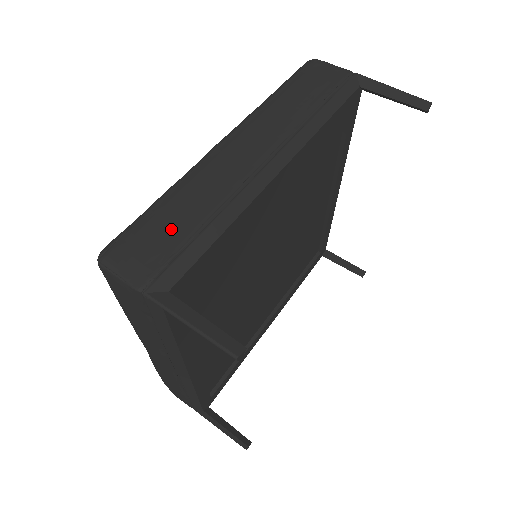
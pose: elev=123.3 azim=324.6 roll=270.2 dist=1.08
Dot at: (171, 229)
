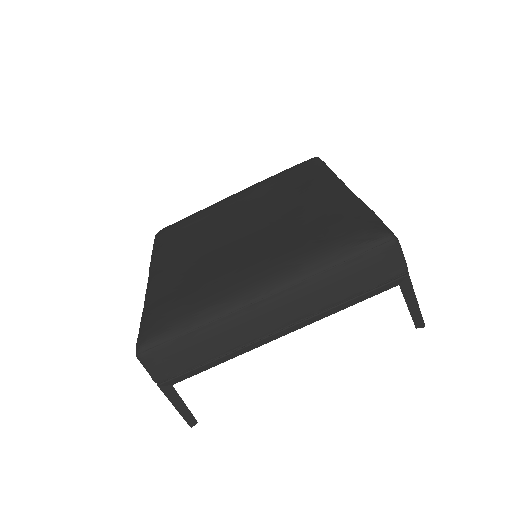
Dot at: (190, 357)
